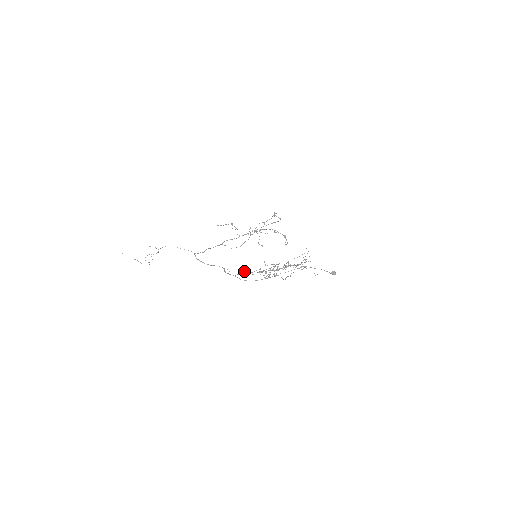
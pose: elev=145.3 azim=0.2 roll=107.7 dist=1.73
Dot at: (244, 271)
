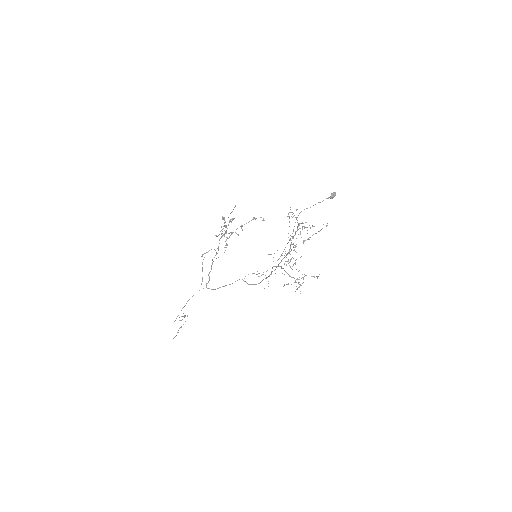
Dot at: occluded
